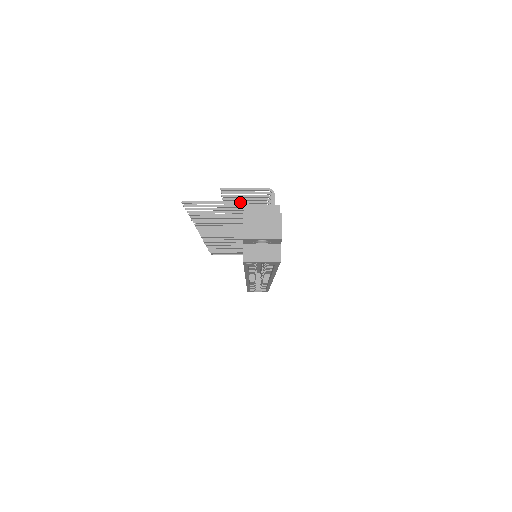
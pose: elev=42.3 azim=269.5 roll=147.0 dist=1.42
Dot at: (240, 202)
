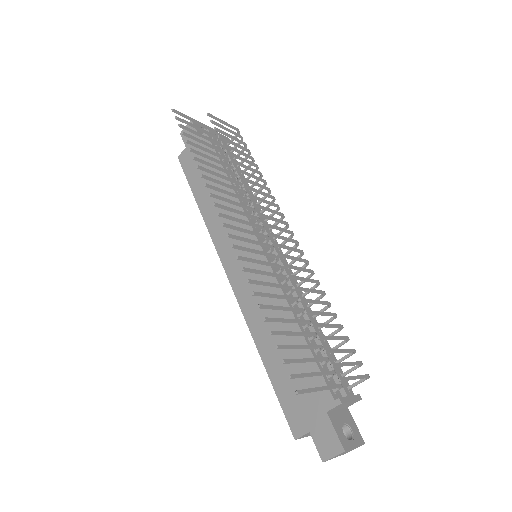
Dot at: (339, 387)
